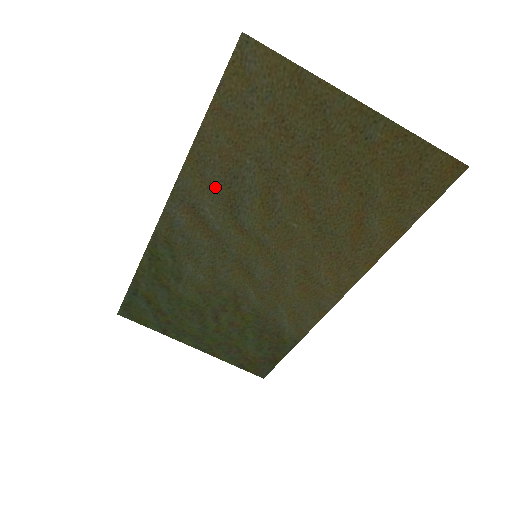
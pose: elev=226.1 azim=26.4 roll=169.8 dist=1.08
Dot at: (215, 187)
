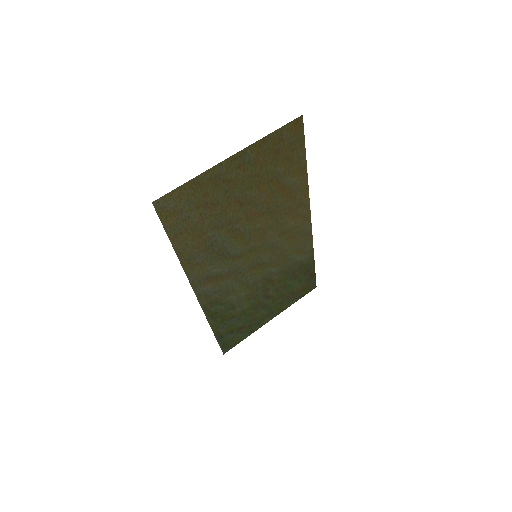
Dot at: (208, 260)
